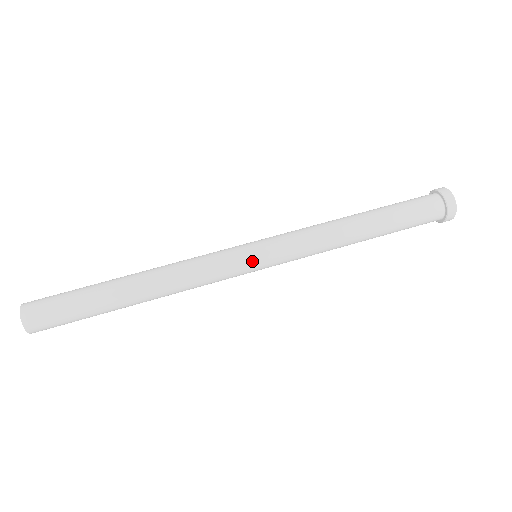
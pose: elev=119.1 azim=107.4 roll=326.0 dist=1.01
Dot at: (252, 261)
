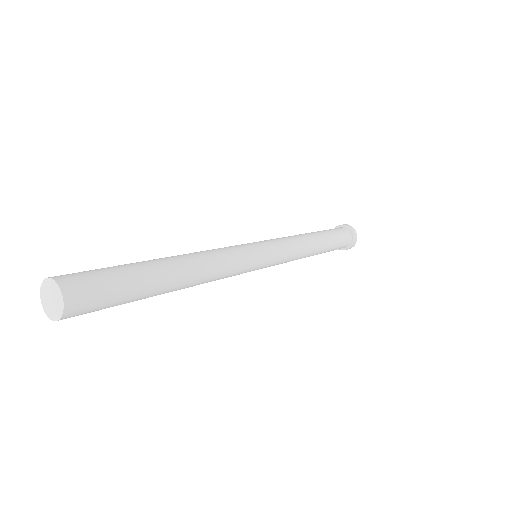
Dot at: (262, 251)
